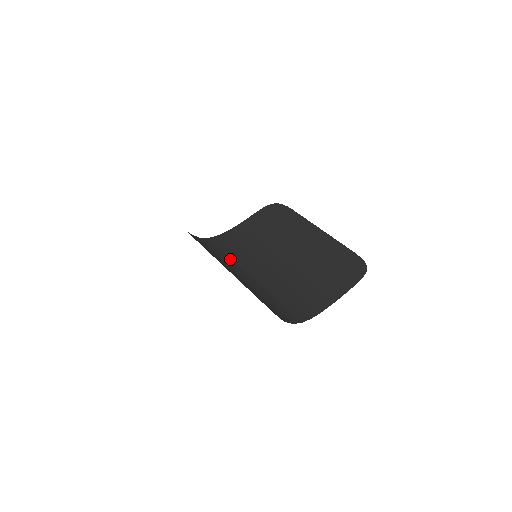
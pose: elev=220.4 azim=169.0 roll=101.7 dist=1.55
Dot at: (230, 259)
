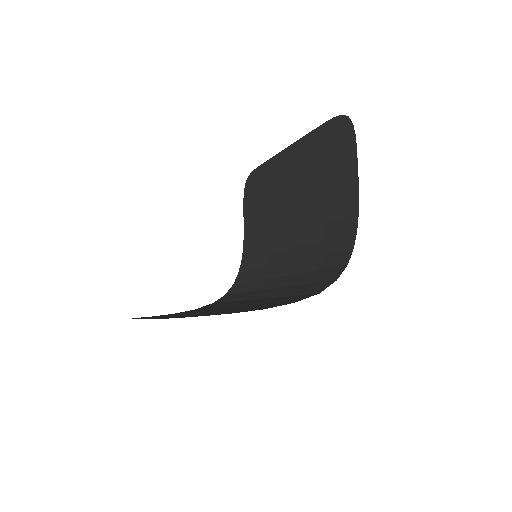
Dot at: (255, 282)
